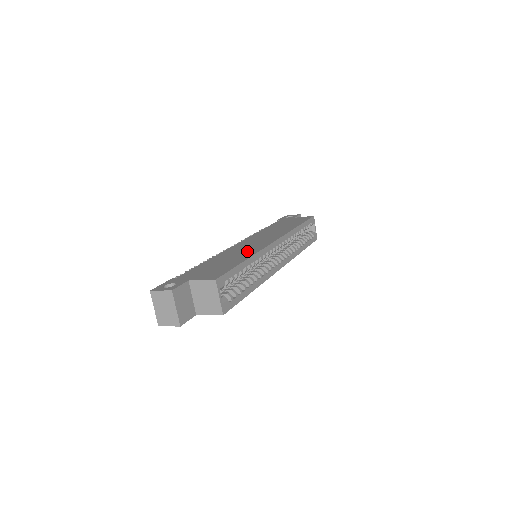
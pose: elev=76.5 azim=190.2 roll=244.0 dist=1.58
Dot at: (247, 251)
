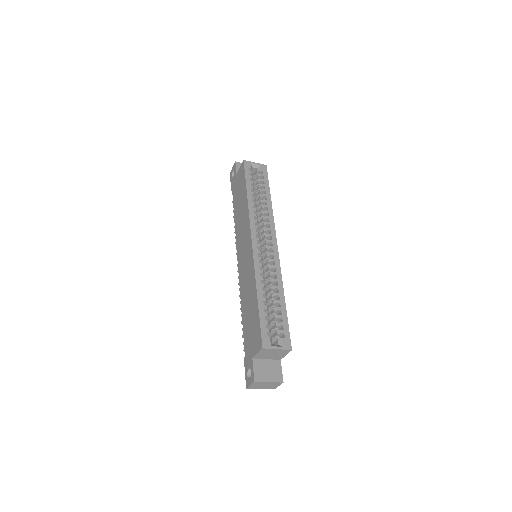
Dot at: (249, 278)
